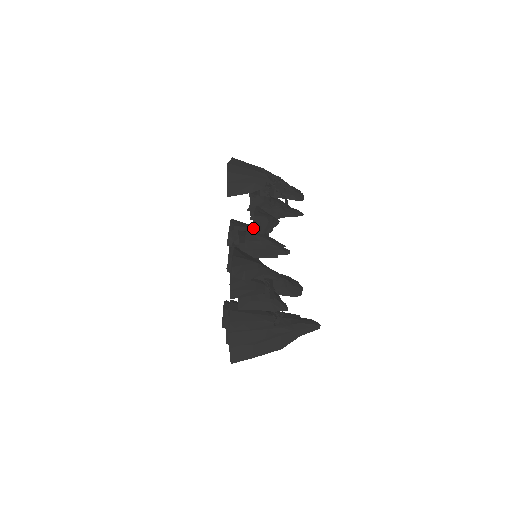
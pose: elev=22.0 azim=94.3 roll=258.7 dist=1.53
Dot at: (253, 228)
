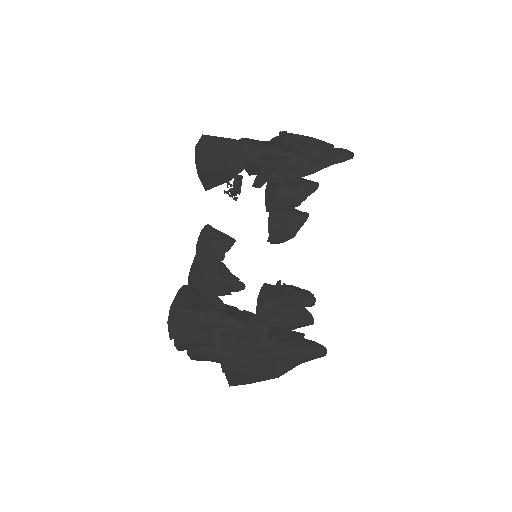
Dot at: (197, 262)
